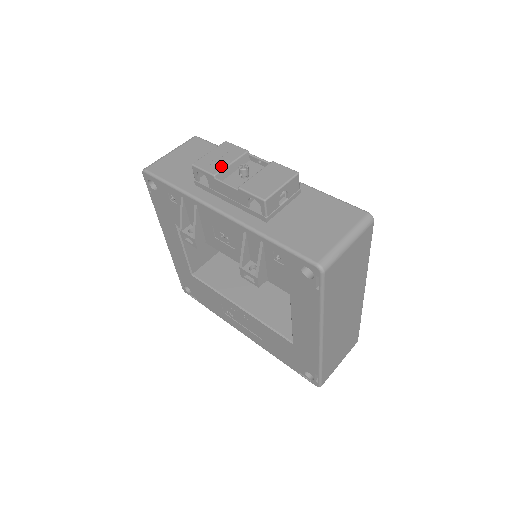
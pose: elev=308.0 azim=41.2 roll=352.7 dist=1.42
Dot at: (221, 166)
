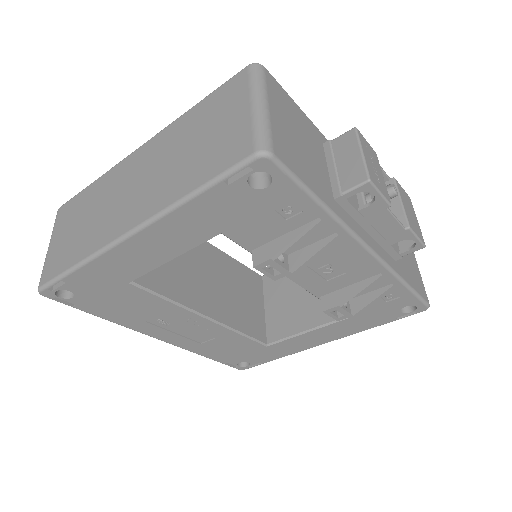
Dot at: (385, 186)
